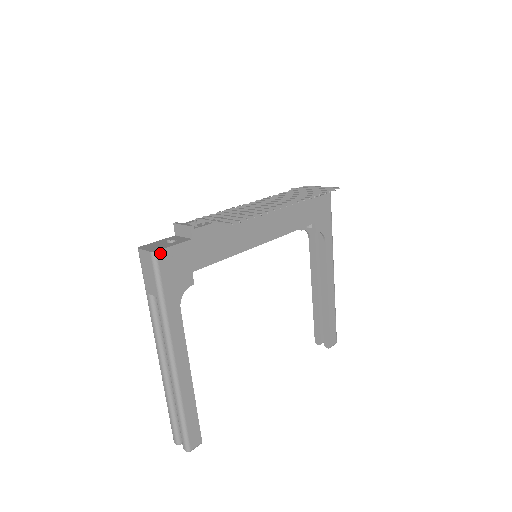
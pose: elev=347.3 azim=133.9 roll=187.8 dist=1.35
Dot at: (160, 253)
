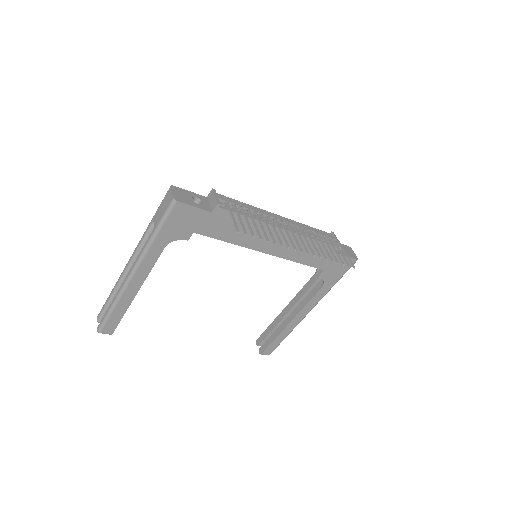
Dot at: (179, 204)
